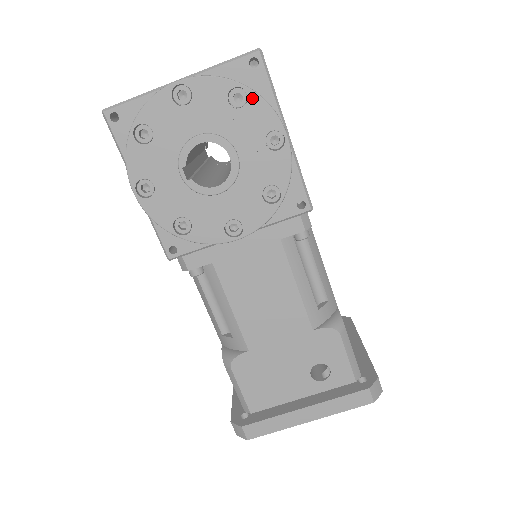
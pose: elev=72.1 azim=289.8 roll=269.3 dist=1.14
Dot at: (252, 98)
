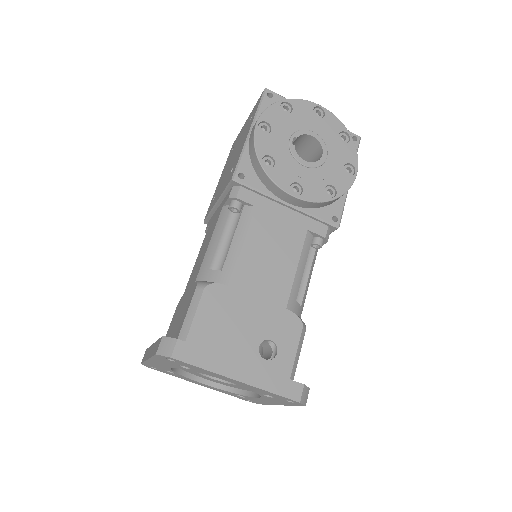
Dot at: (351, 143)
